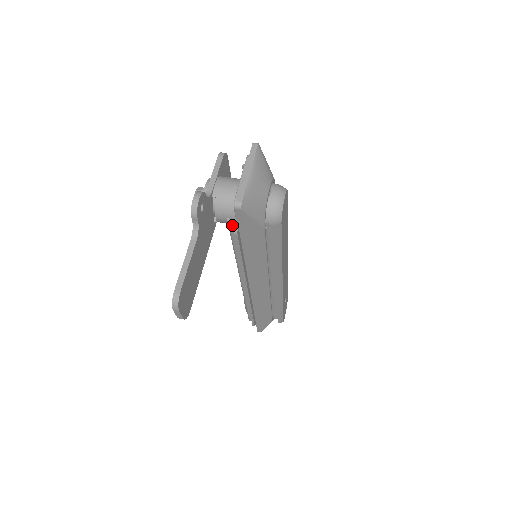
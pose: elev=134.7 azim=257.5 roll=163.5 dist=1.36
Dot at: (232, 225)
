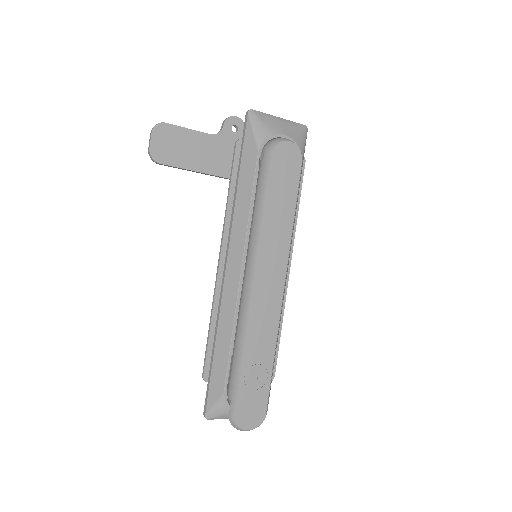
Dot at: occluded
